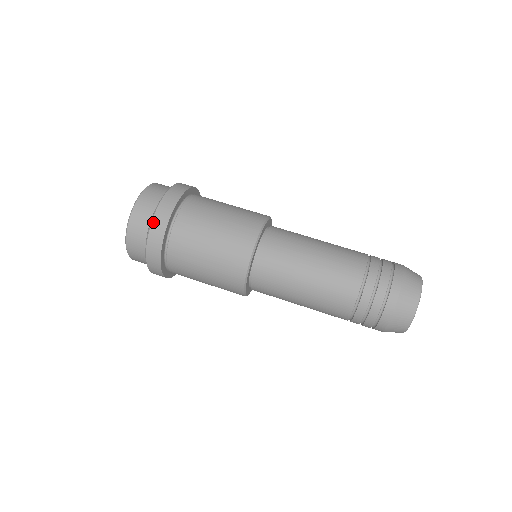
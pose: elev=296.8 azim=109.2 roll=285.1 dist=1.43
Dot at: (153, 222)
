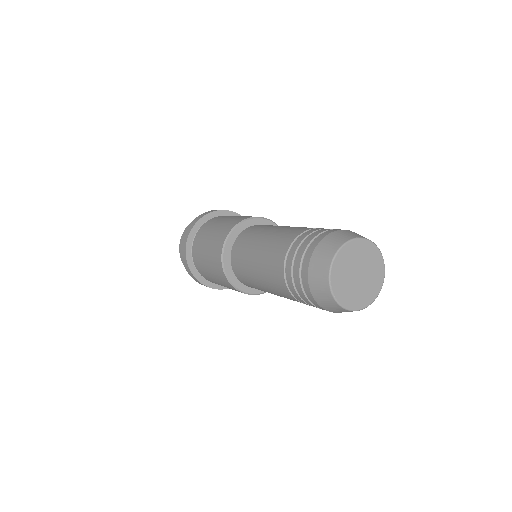
Dot at: occluded
